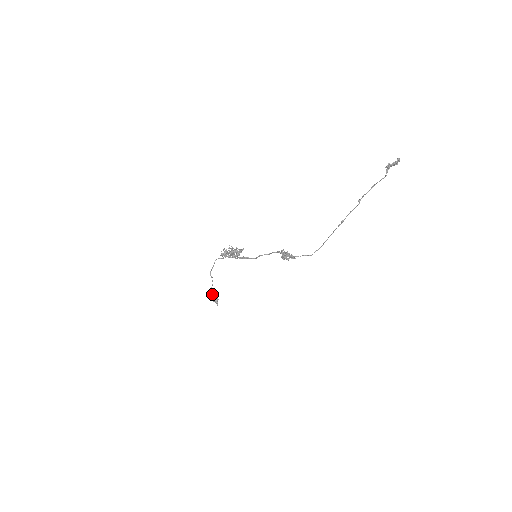
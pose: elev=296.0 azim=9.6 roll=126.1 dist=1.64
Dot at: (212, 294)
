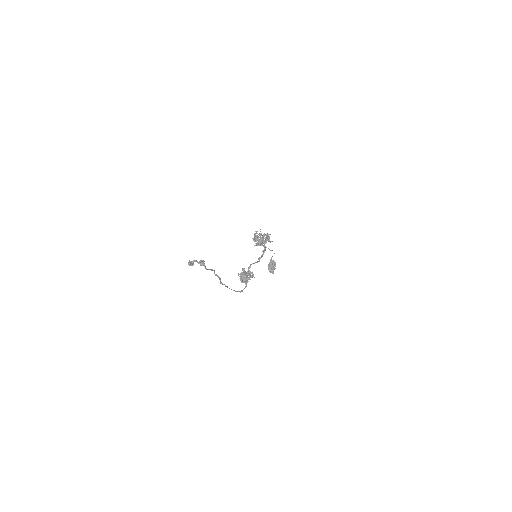
Dot at: (272, 261)
